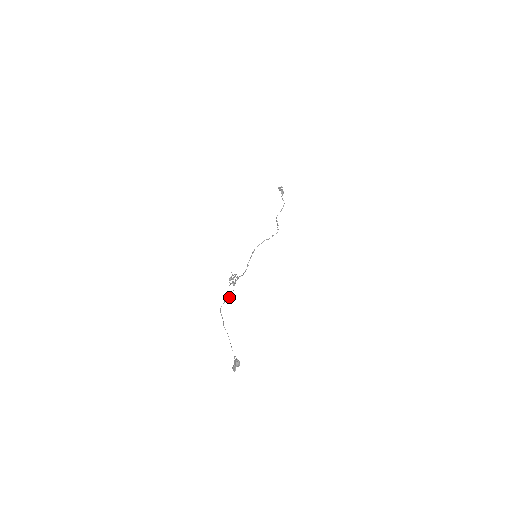
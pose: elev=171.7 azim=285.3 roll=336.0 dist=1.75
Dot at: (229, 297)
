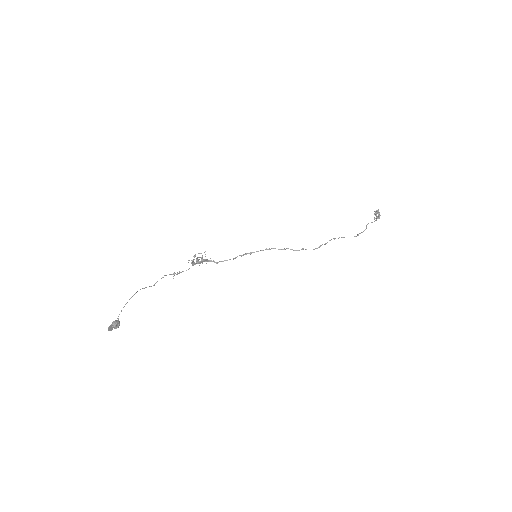
Dot at: (179, 272)
